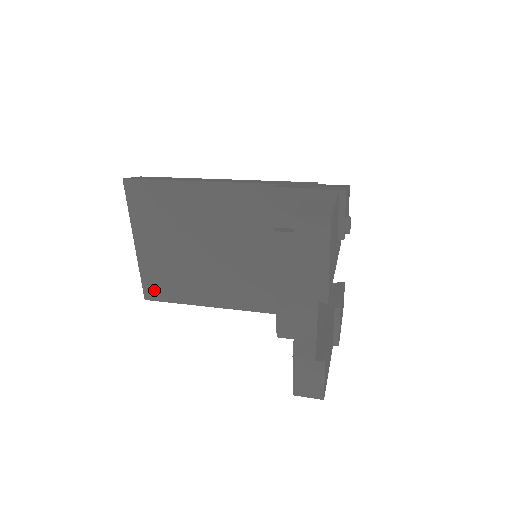
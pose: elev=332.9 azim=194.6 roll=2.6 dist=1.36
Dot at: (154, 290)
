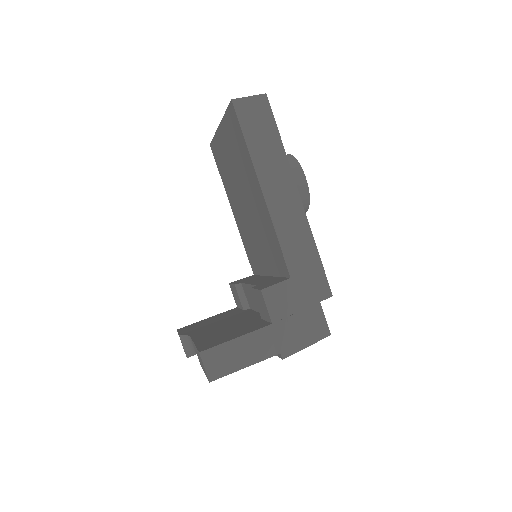
Dot at: (215, 153)
